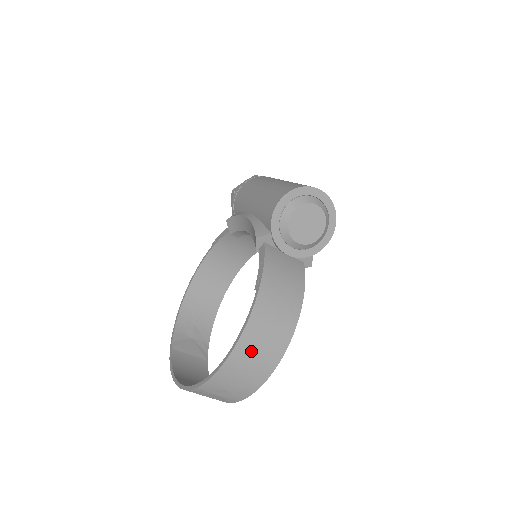
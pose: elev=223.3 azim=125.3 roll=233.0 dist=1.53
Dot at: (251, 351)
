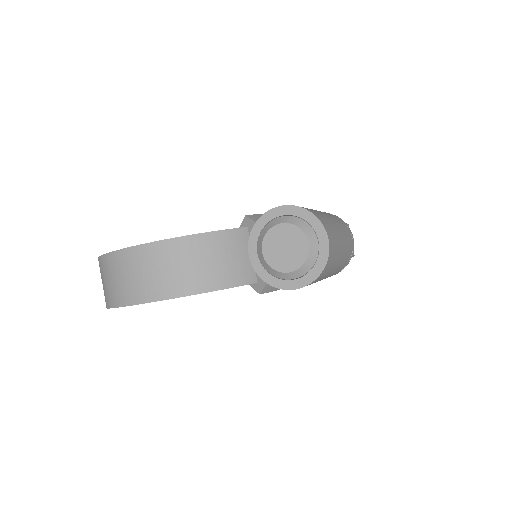
Dot at: (133, 266)
